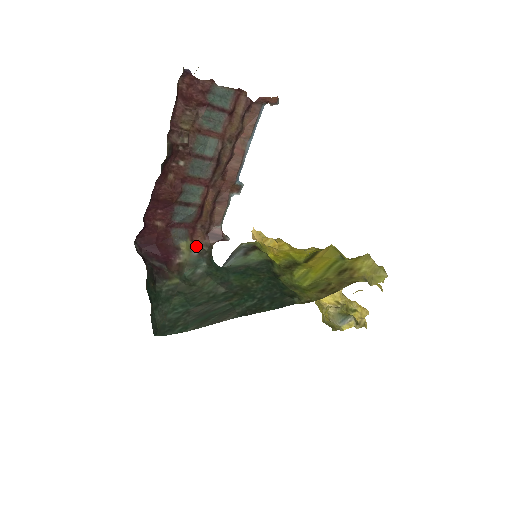
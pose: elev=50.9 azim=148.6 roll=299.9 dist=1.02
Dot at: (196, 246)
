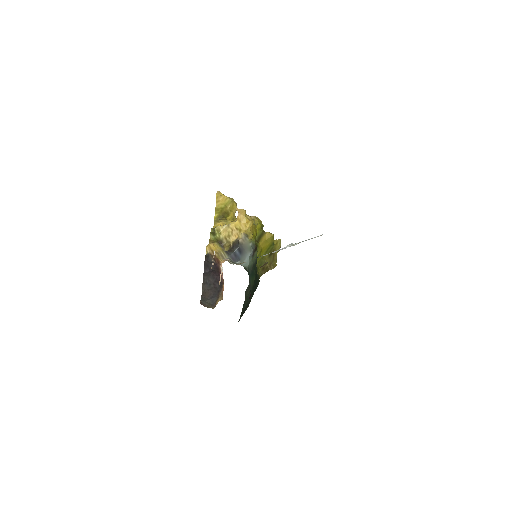
Dot at: occluded
